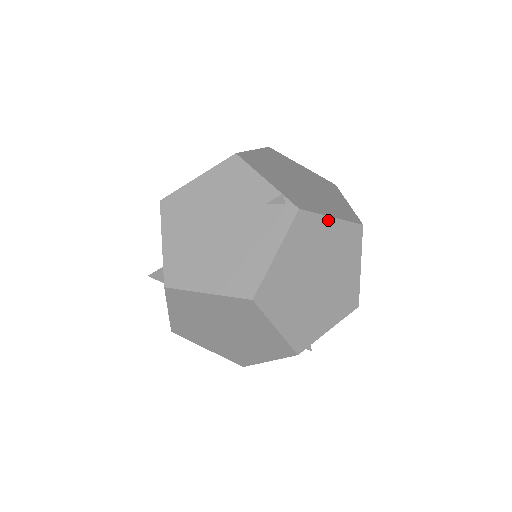
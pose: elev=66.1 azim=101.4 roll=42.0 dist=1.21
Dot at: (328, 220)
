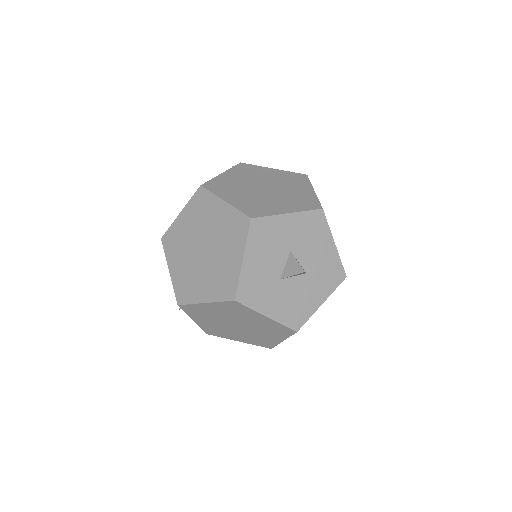
Dot at: (269, 169)
